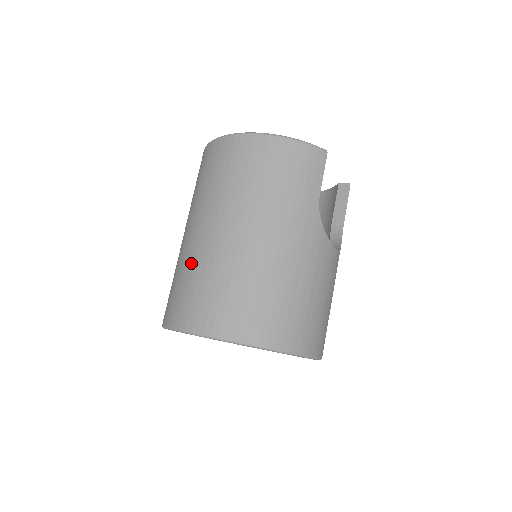
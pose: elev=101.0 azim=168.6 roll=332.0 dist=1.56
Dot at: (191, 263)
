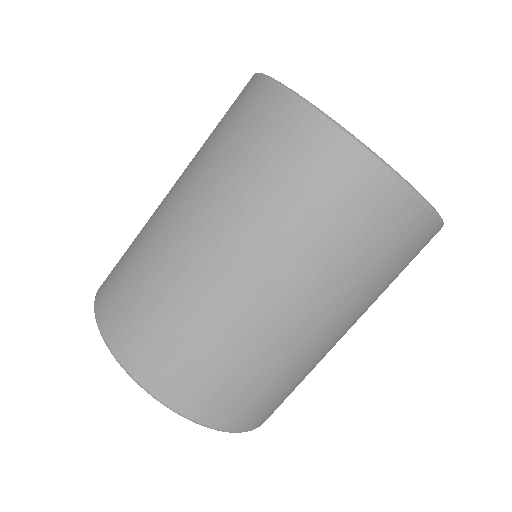
Dot at: (234, 340)
